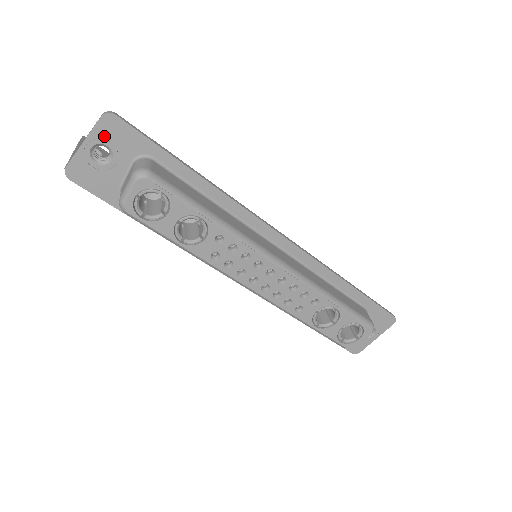
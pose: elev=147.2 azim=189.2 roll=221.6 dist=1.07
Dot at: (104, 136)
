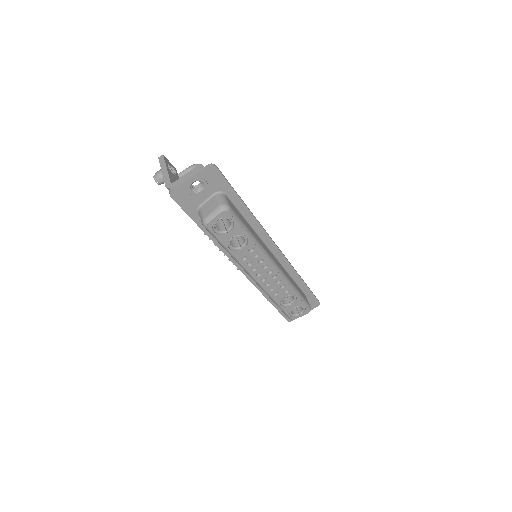
Dot at: (204, 177)
